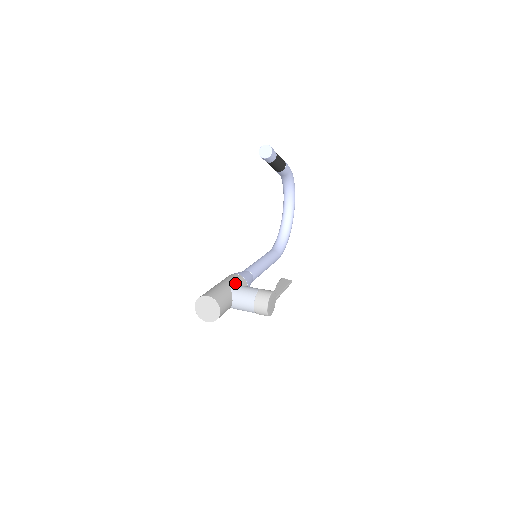
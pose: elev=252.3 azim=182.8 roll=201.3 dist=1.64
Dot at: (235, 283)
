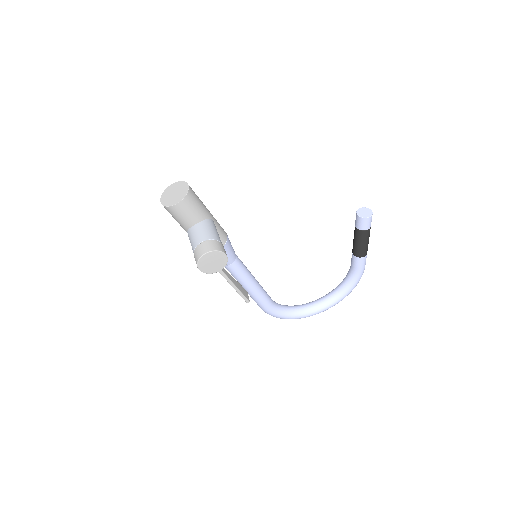
Dot at: (216, 227)
